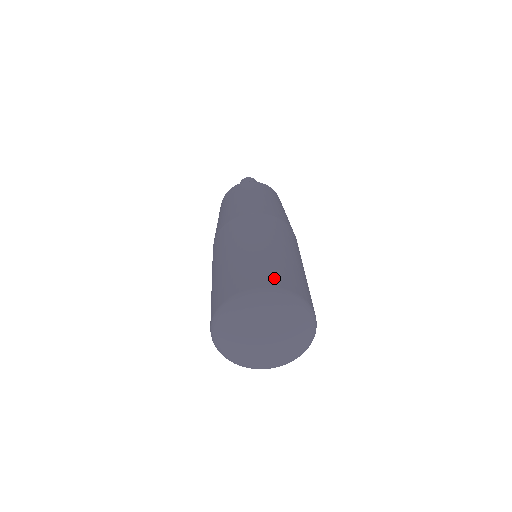
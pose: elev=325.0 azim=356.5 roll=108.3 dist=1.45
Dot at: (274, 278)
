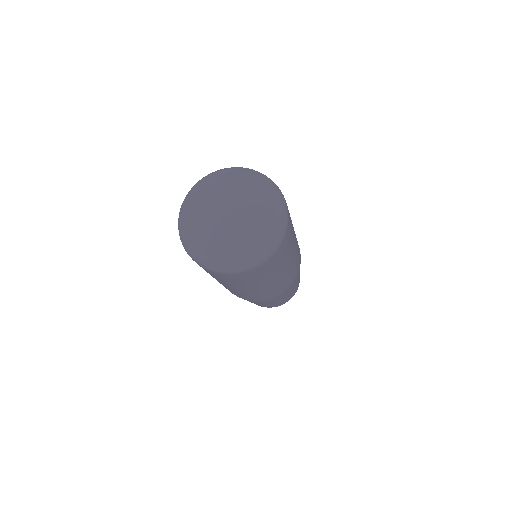
Dot at: occluded
